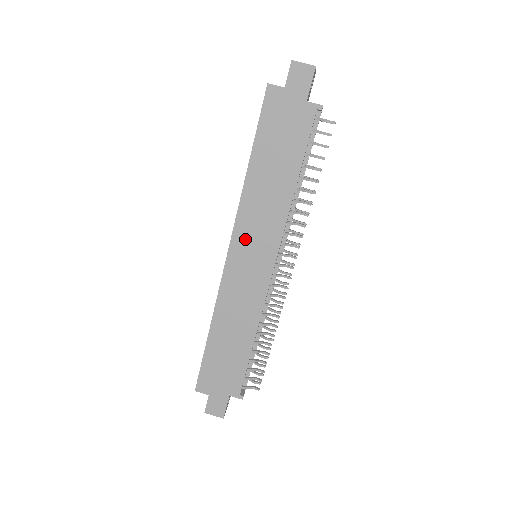
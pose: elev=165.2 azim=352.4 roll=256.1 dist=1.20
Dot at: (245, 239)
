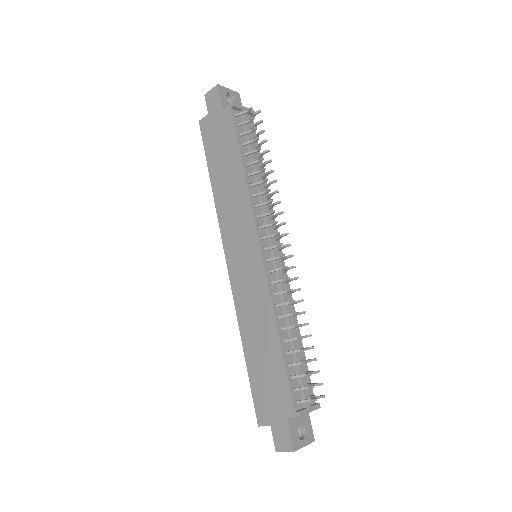
Dot at: (232, 242)
